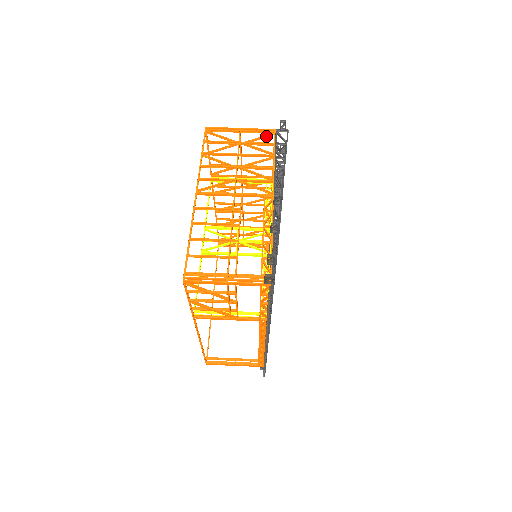
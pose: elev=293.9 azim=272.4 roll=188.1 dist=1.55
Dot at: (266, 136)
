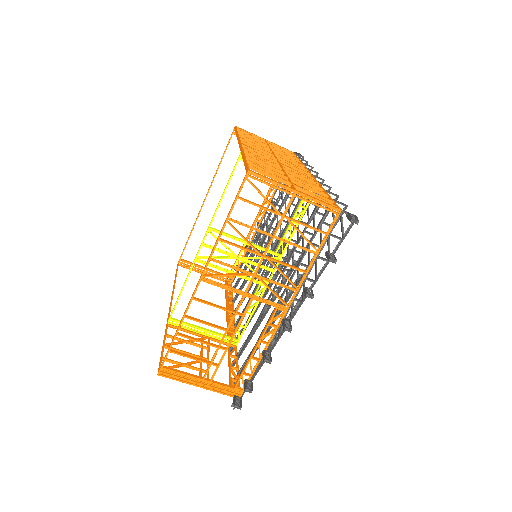
Dot at: occluded
